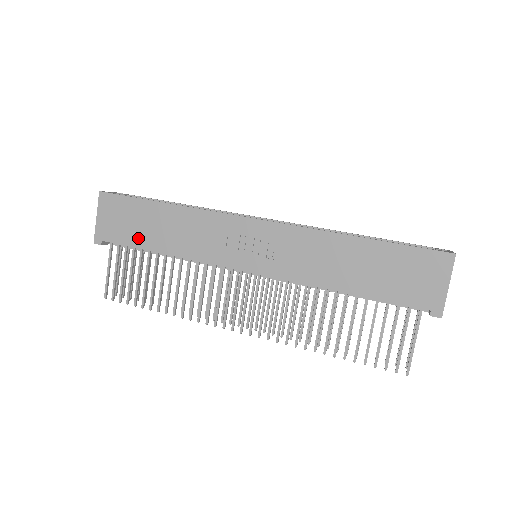
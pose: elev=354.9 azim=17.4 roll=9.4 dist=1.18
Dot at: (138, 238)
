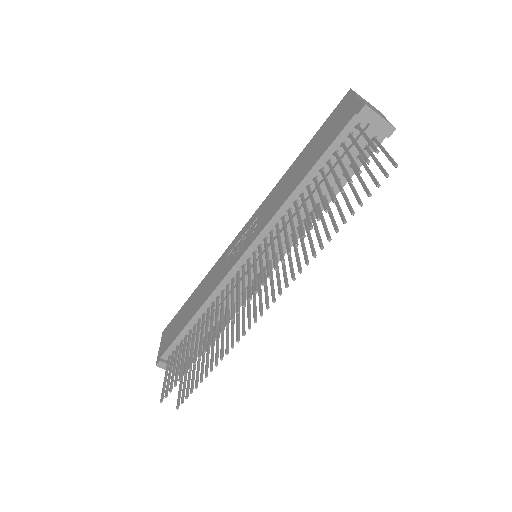
Dot at: (180, 327)
